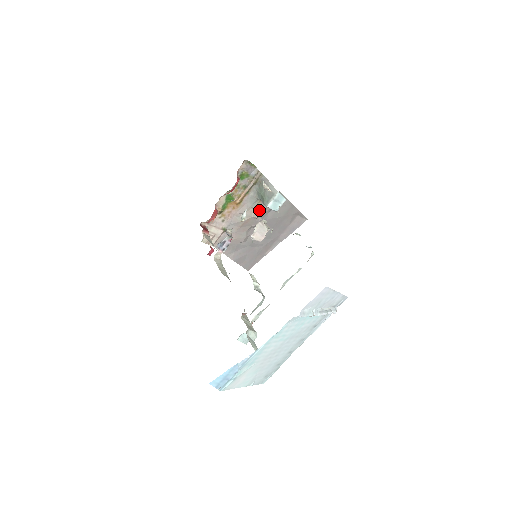
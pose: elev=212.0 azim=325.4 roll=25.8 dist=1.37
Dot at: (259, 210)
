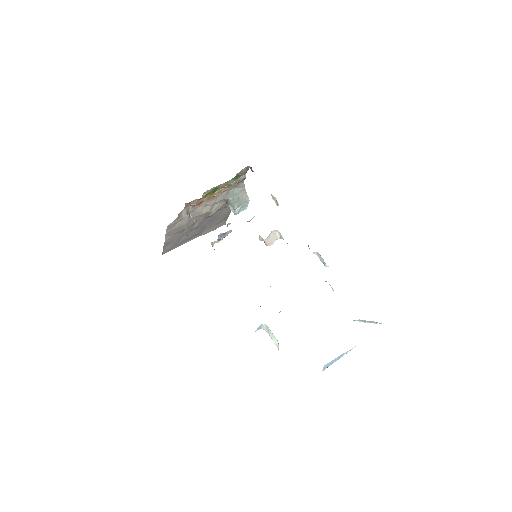
Dot at: (219, 207)
